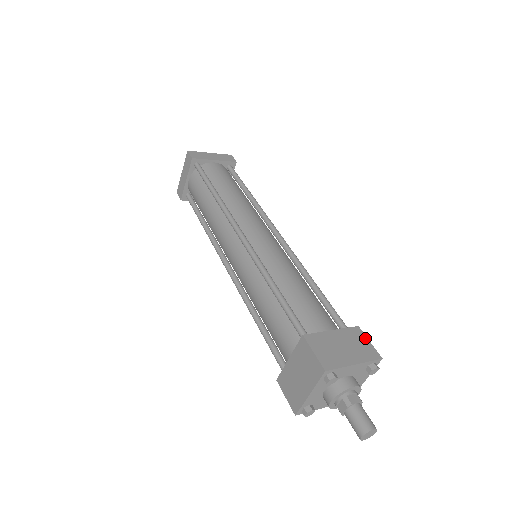
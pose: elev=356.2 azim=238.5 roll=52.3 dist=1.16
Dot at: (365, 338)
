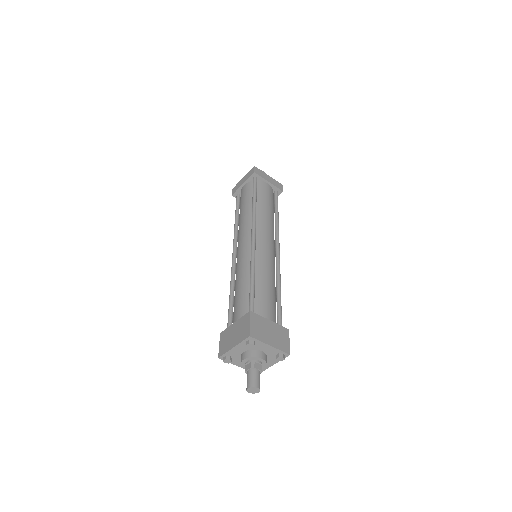
Dot at: (288, 338)
